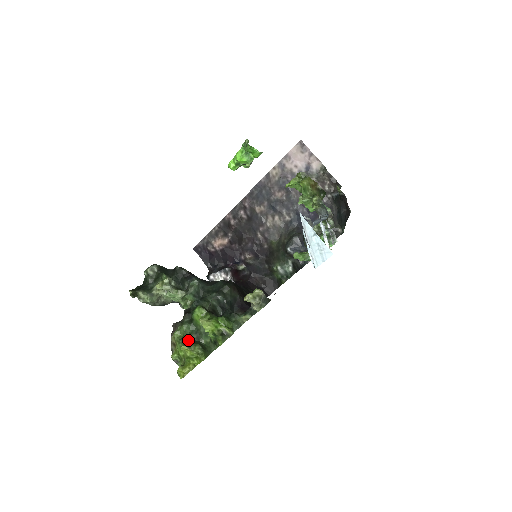
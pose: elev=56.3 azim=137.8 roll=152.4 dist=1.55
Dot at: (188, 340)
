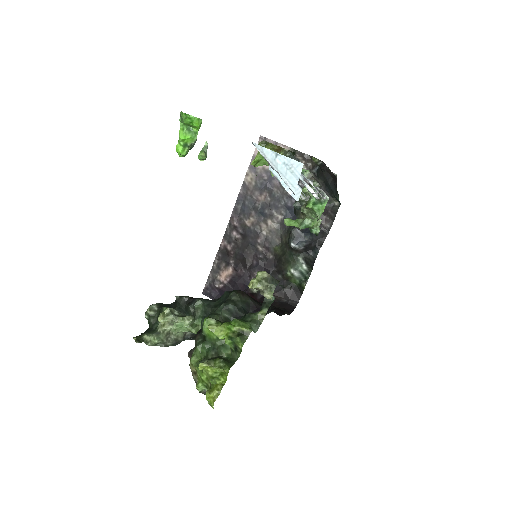
Dot at: occluded
